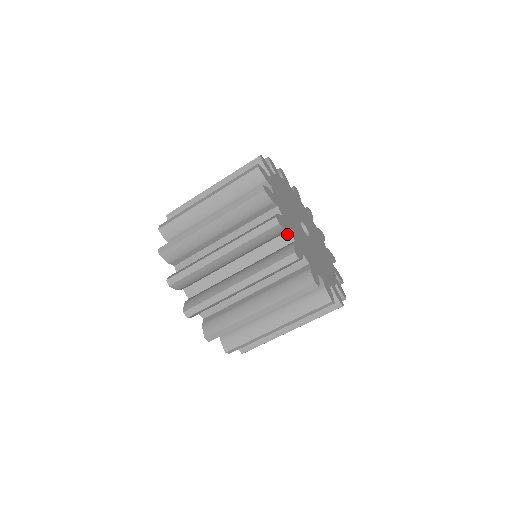
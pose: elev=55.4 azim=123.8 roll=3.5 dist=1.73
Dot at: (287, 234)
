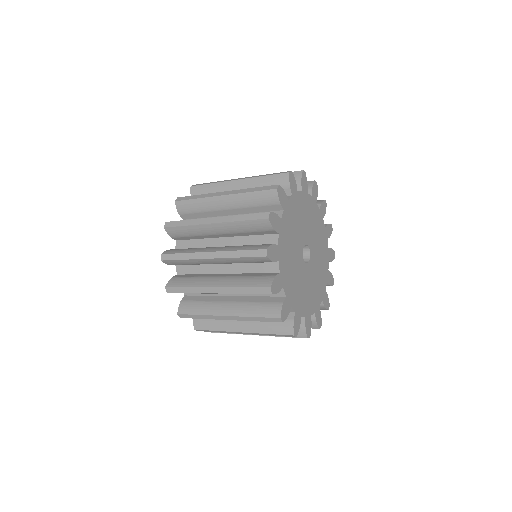
Dot at: occluded
